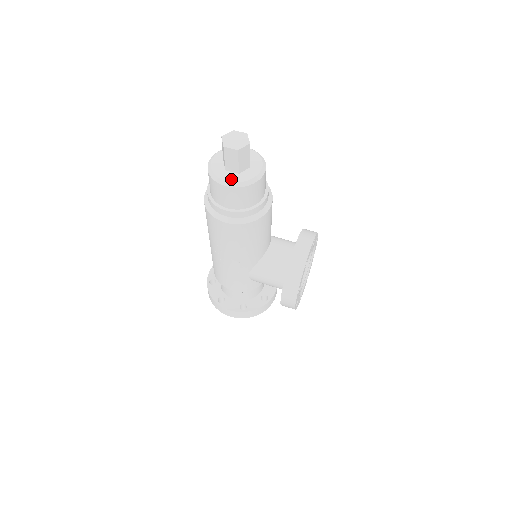
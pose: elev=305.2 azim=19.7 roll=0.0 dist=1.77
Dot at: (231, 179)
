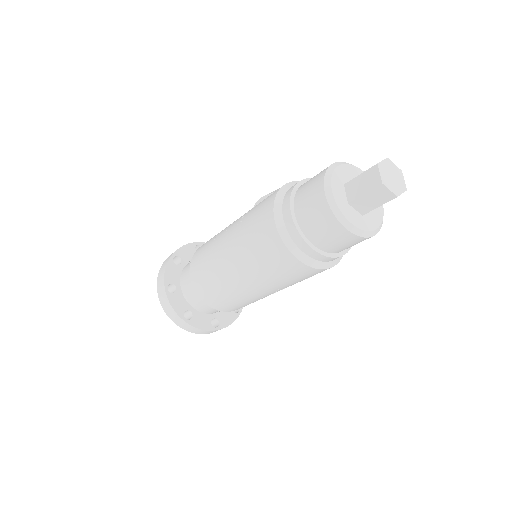
Dot at: (377, 222)
